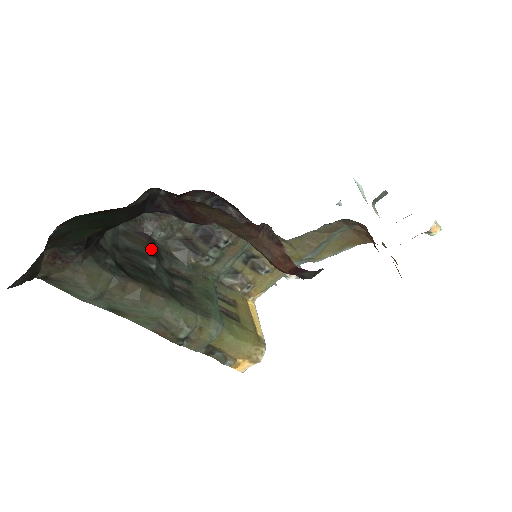
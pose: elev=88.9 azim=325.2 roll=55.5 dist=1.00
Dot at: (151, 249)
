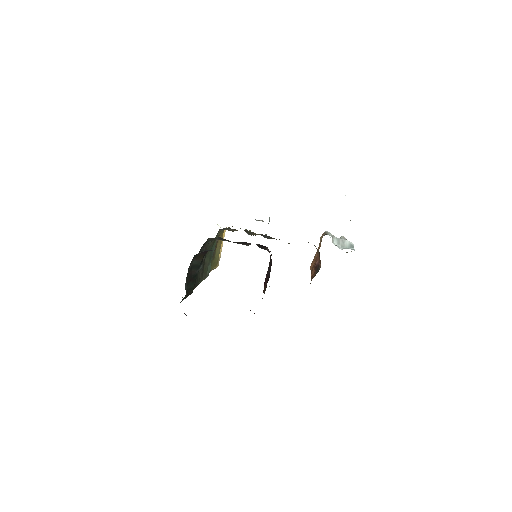
Dot at: occluded
